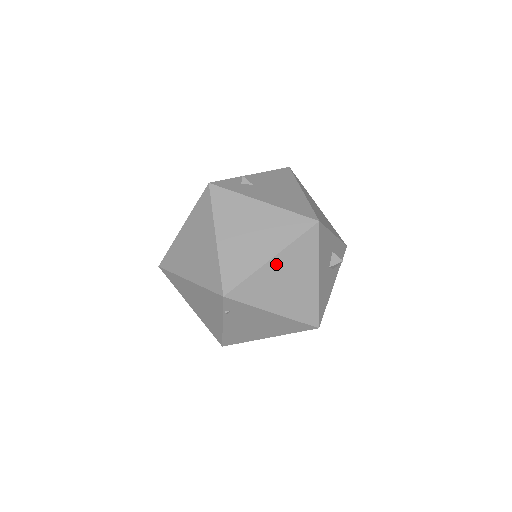
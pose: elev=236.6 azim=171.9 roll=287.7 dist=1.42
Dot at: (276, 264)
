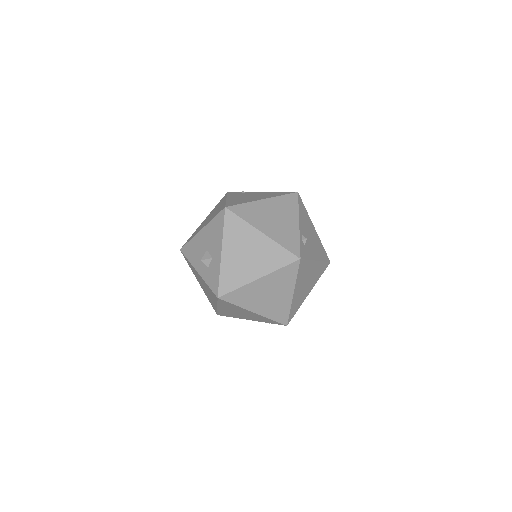
Dot at: occluded
